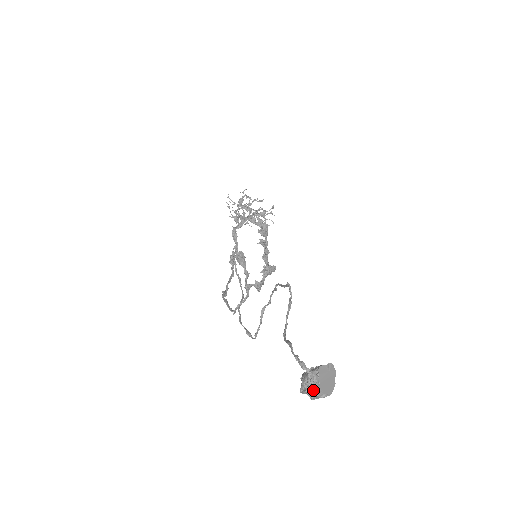
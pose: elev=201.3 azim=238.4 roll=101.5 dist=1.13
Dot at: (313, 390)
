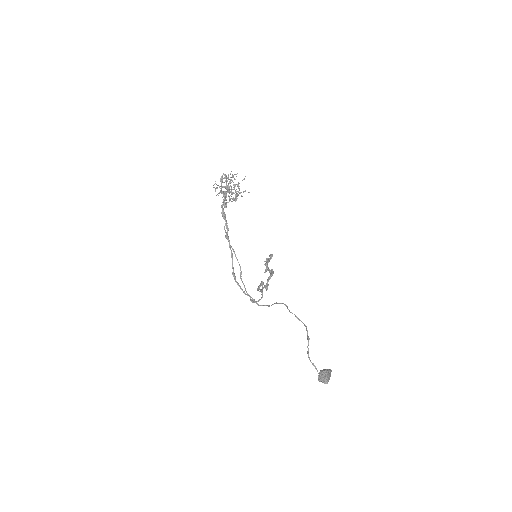
Dot at: (325, 383)
